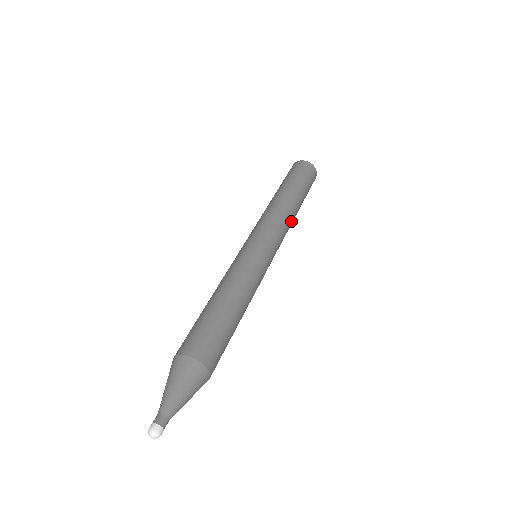
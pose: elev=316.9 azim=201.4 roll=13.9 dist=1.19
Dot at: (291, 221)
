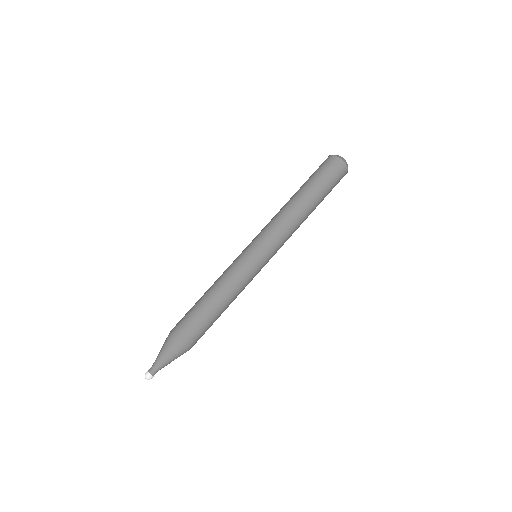
Dot at: (297, 223)
